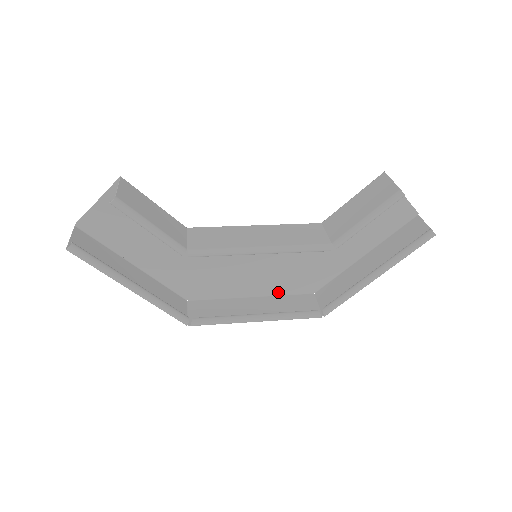
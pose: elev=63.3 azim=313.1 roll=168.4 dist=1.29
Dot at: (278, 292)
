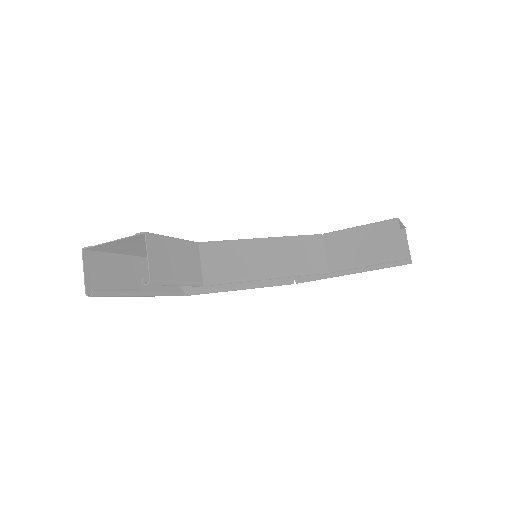
Dot at: occluded
